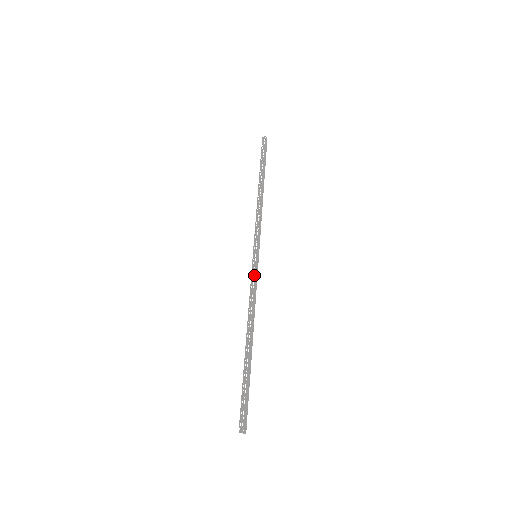
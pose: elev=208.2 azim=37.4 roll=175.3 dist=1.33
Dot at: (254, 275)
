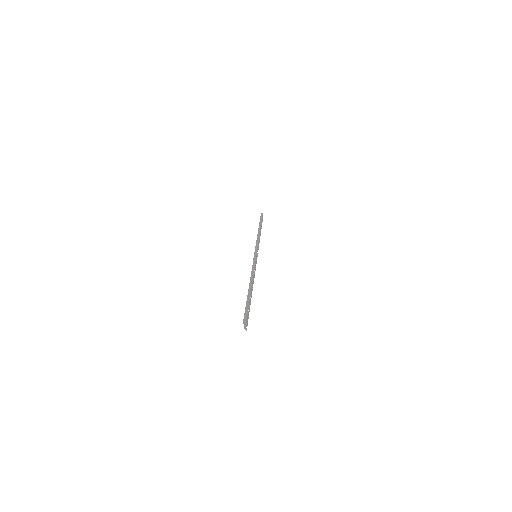
Dot at: occluded
